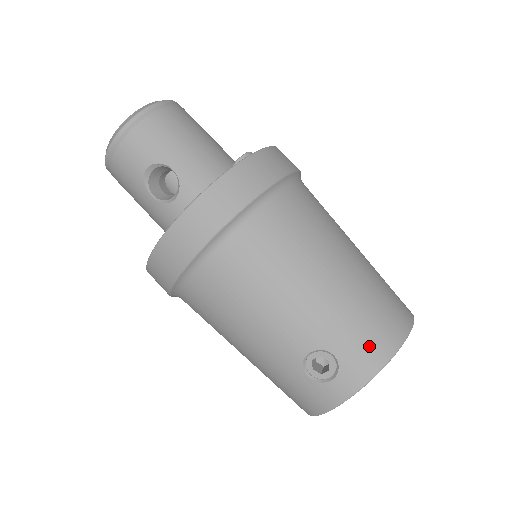
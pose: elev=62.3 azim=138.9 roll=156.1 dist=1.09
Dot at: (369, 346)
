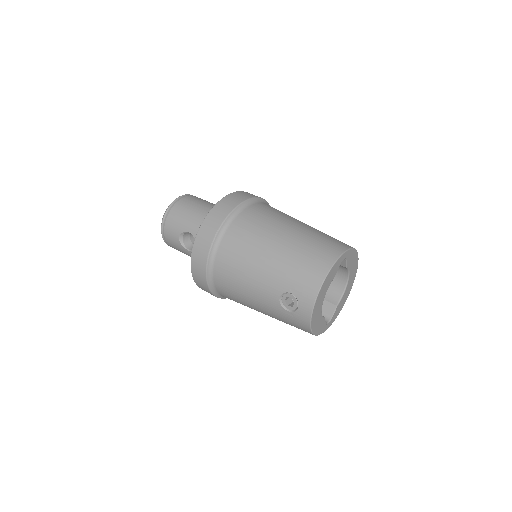
Dot at: (307, 280)
